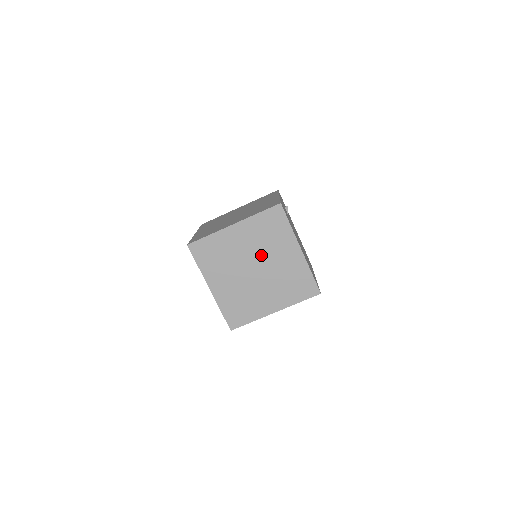
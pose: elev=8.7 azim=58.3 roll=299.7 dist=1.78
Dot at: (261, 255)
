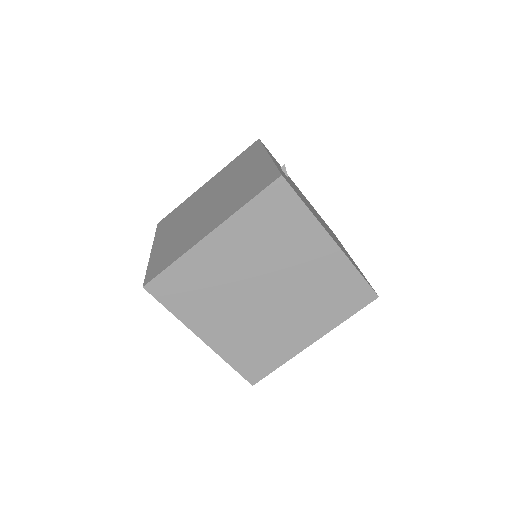
Dot at: (270, 268)
